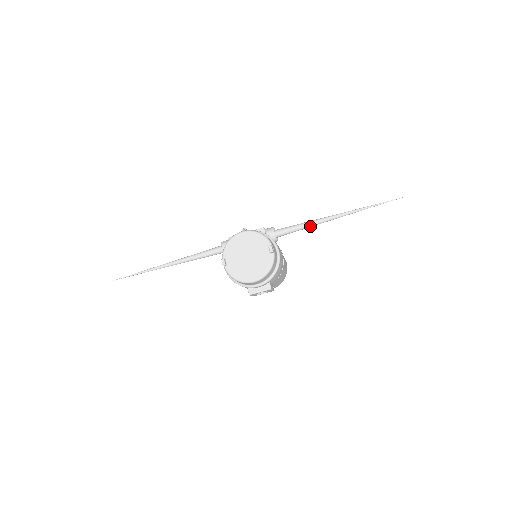
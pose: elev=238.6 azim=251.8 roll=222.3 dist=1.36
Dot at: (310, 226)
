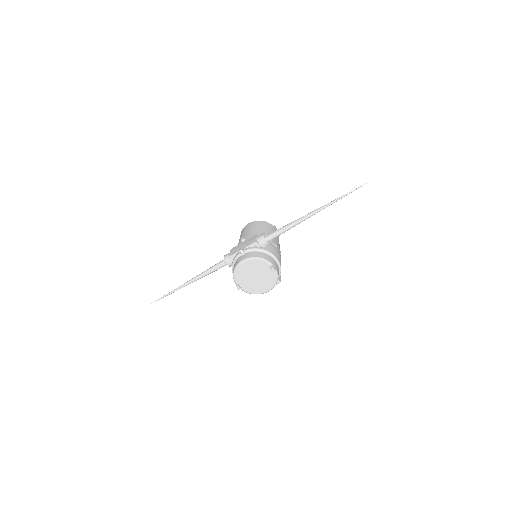
Dot at: (294, 226)
